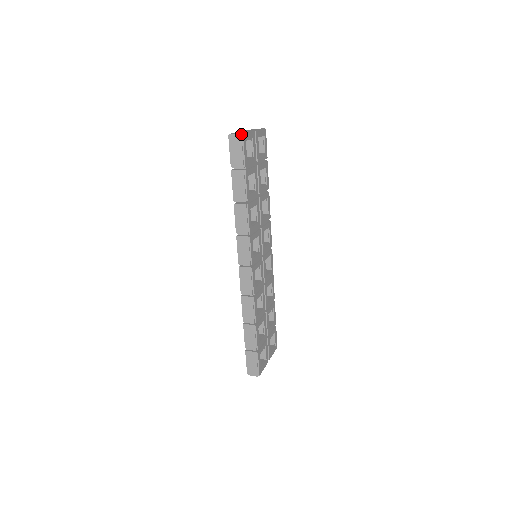
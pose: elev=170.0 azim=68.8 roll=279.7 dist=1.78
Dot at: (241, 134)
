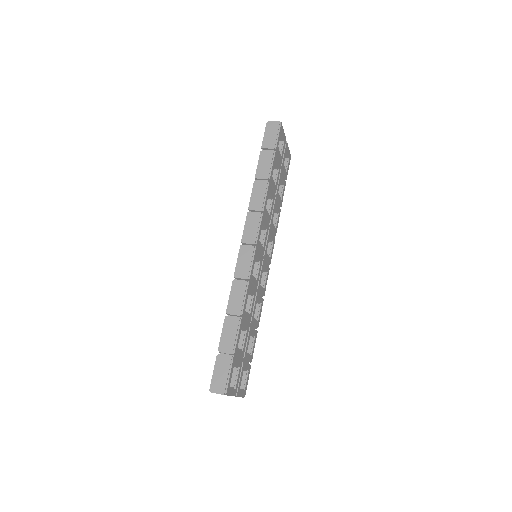
Dot at: occluded
